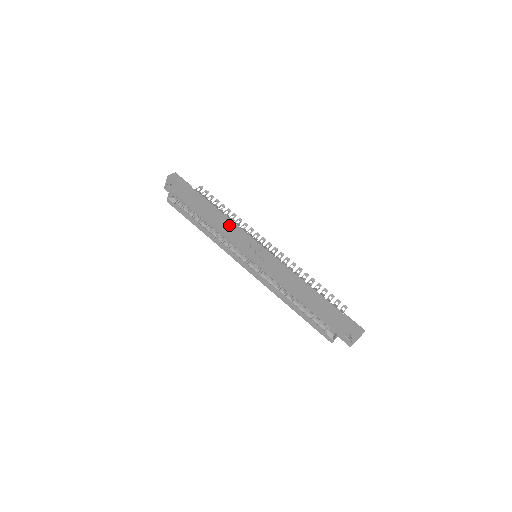
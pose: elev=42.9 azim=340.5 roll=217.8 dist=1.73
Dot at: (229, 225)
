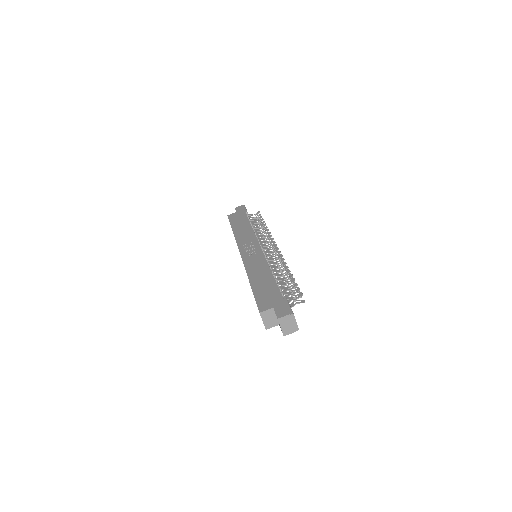
Dot at: (247, 233)
